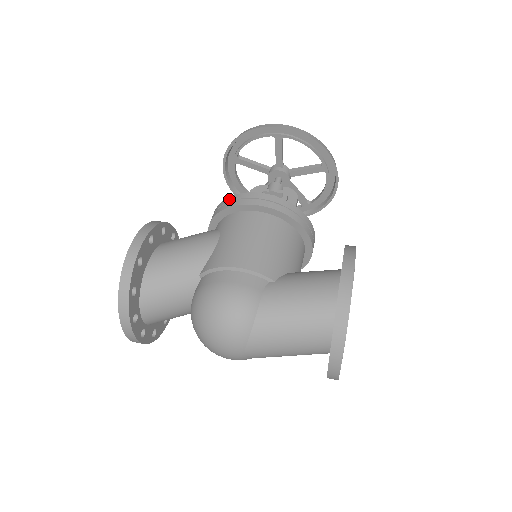
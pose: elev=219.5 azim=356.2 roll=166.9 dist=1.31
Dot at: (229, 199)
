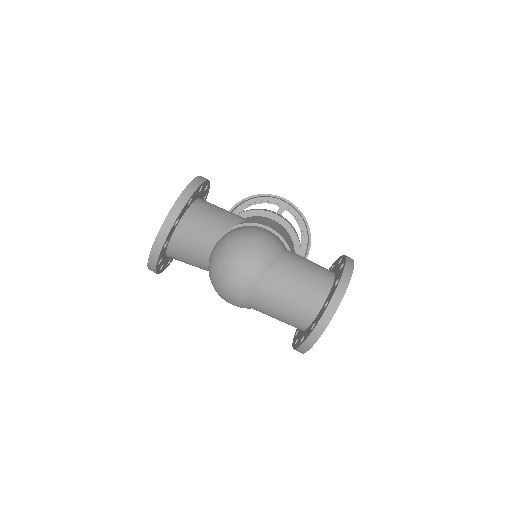
Dot at: (254, 209)
